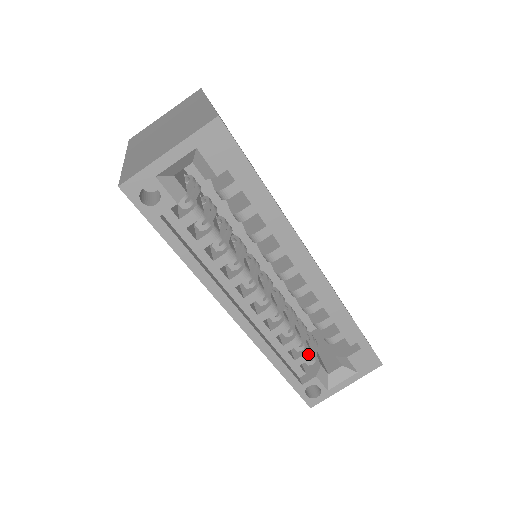
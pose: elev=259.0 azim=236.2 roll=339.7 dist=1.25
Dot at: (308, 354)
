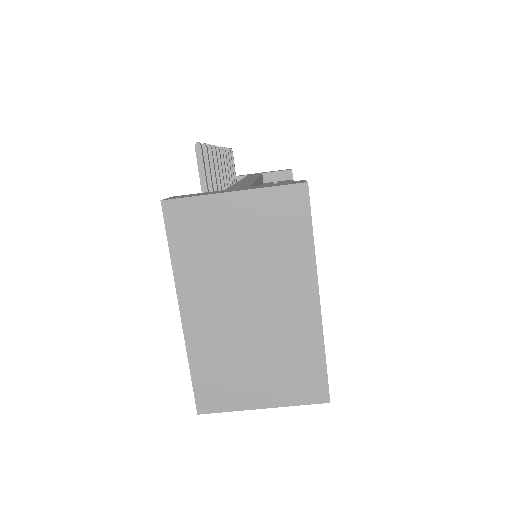
Dot at: occluded
